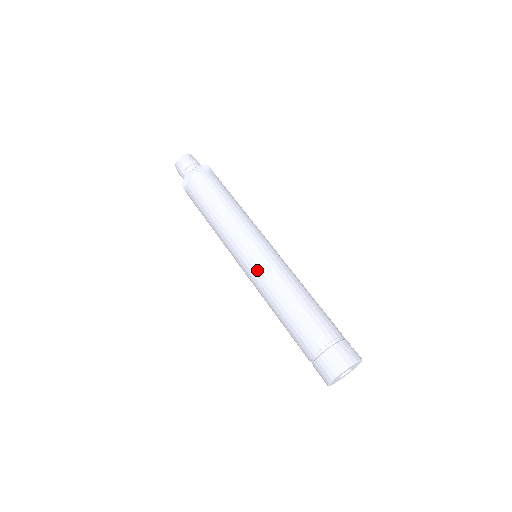
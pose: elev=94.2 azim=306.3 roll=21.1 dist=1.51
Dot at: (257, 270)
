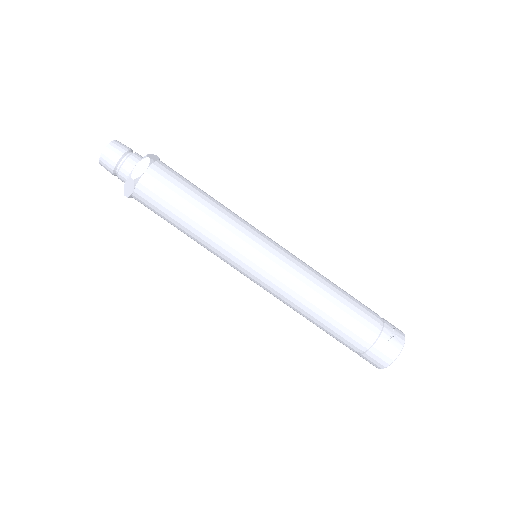
Dot at: (268, 284)
